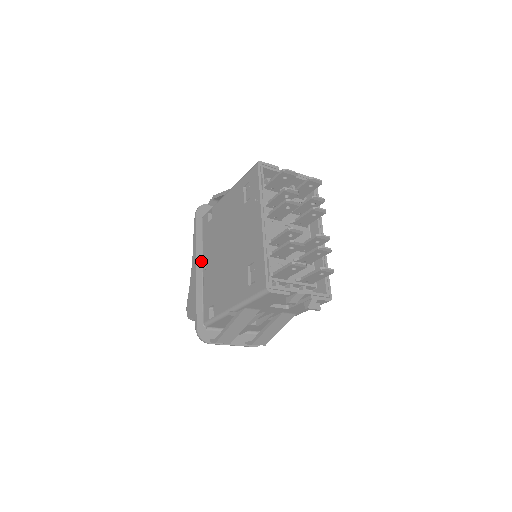
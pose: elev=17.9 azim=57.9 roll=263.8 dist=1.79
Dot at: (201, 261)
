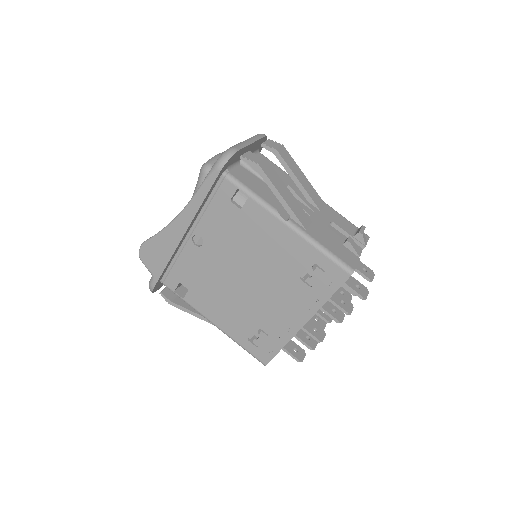
Dot at: (191, 226)
